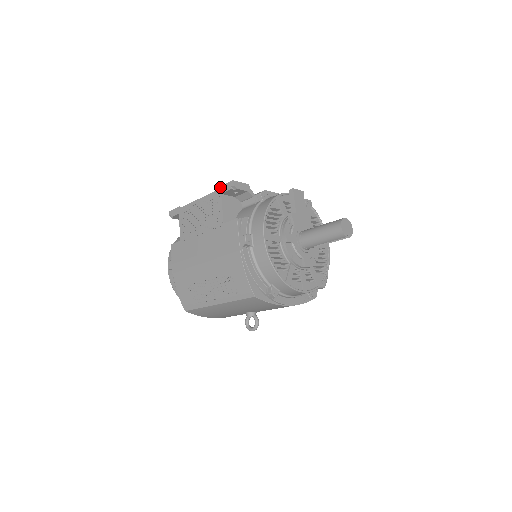
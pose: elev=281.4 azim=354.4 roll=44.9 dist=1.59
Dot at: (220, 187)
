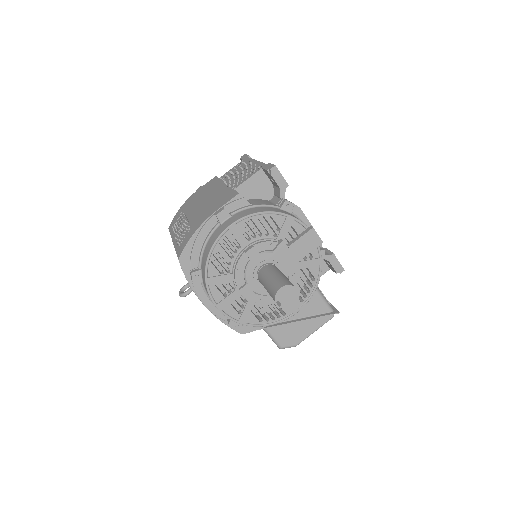
Dot at: (268, 163)
